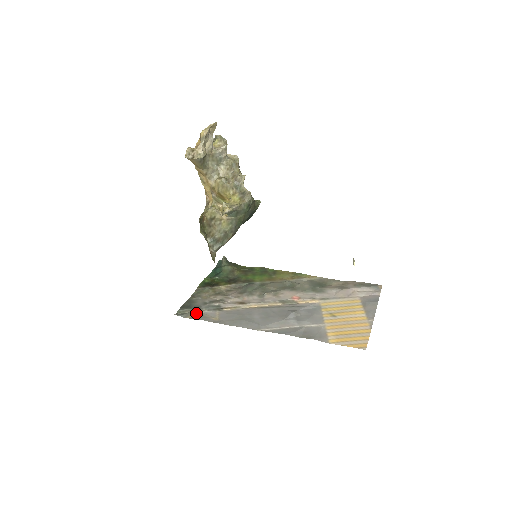
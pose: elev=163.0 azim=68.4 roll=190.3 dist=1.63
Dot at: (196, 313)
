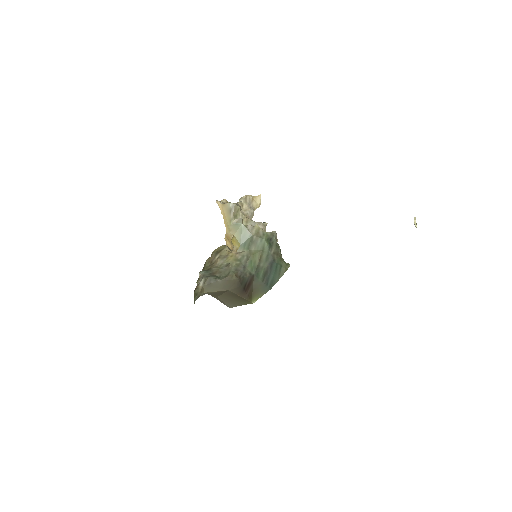
Dot at: occluded
